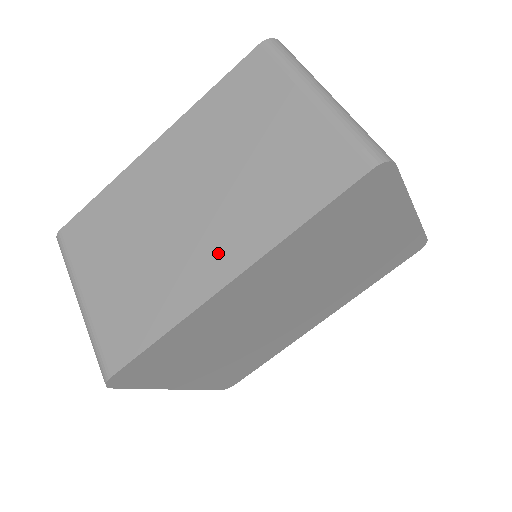
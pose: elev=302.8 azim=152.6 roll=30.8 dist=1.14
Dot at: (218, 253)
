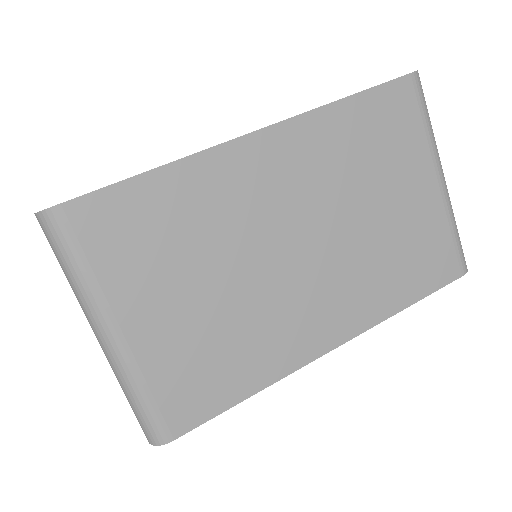
Dot at: (327, 316)
